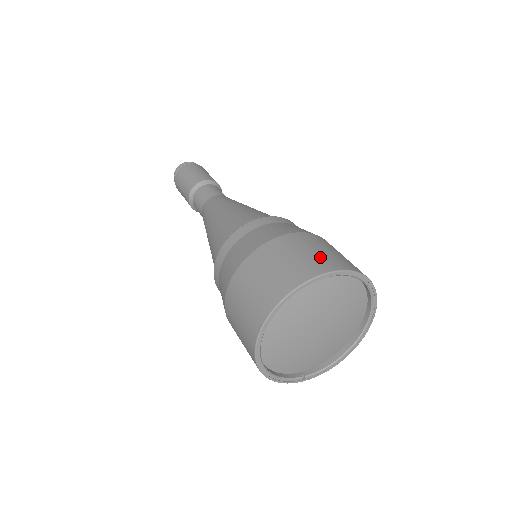
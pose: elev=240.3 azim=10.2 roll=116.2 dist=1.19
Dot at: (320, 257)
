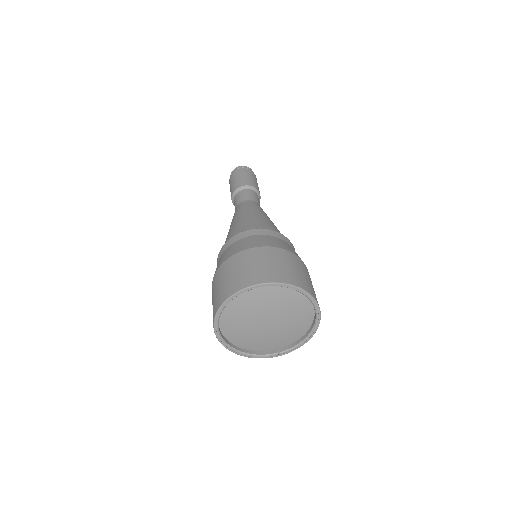
Dot at: (248, 273)
